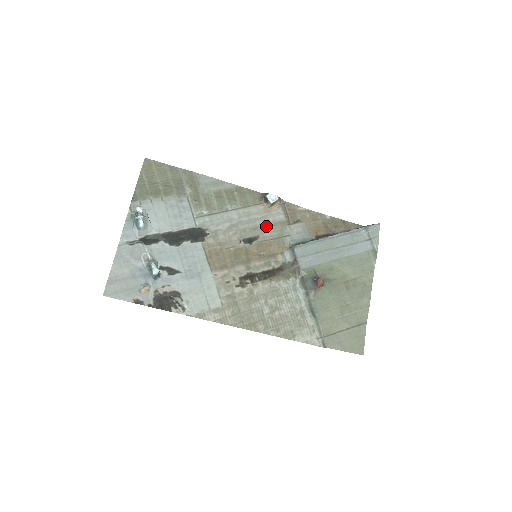
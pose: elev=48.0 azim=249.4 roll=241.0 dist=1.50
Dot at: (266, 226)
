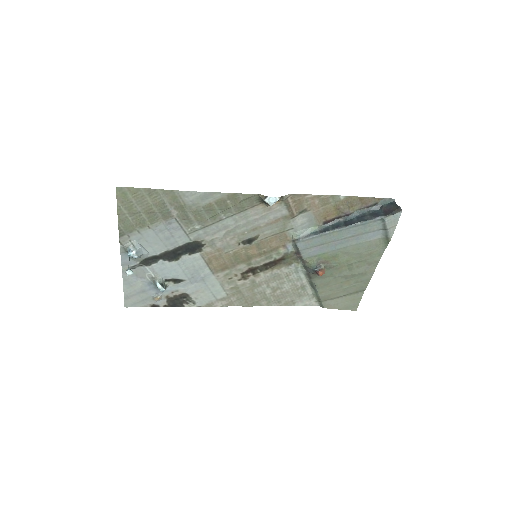
Dot at: (266, 224)
